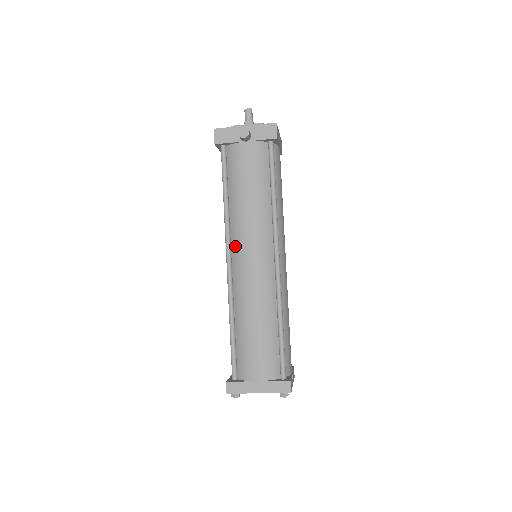
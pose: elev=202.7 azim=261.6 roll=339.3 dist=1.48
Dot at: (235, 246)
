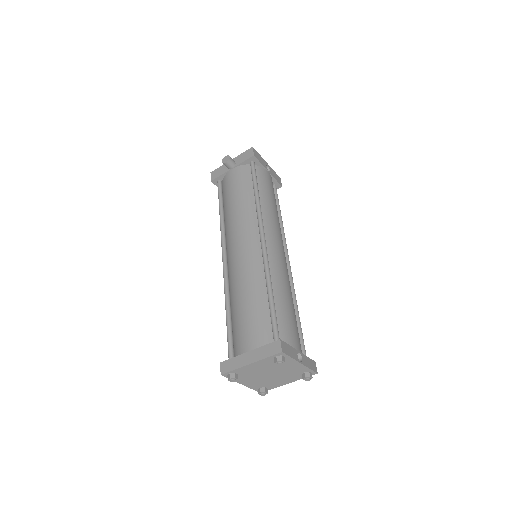
Dot at: (228, 243)
